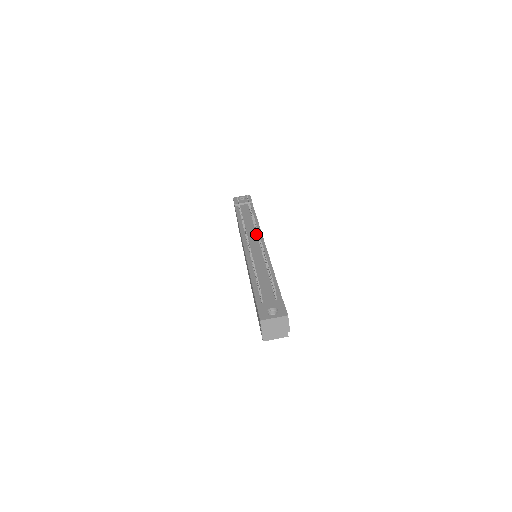
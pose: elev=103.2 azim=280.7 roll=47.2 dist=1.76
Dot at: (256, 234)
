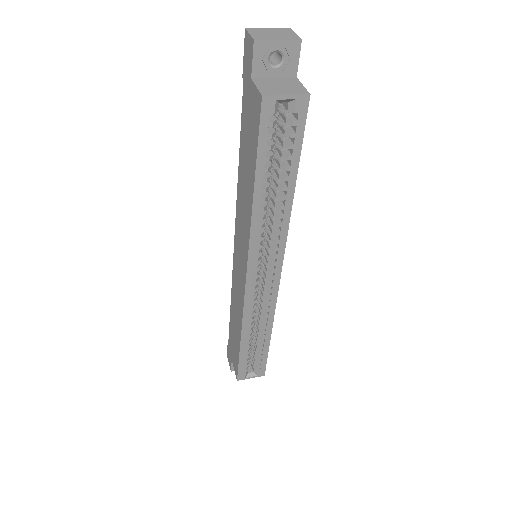
Dot at: occluded
